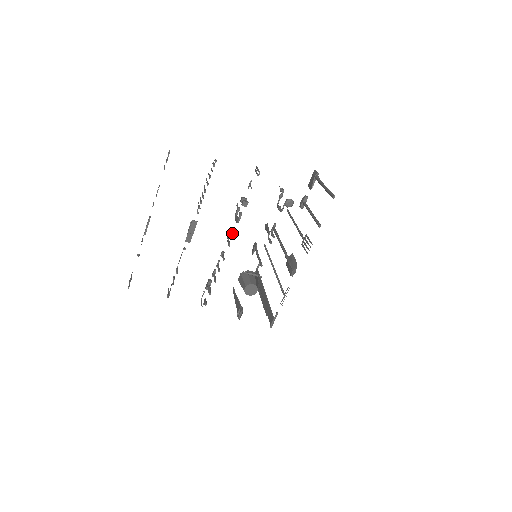
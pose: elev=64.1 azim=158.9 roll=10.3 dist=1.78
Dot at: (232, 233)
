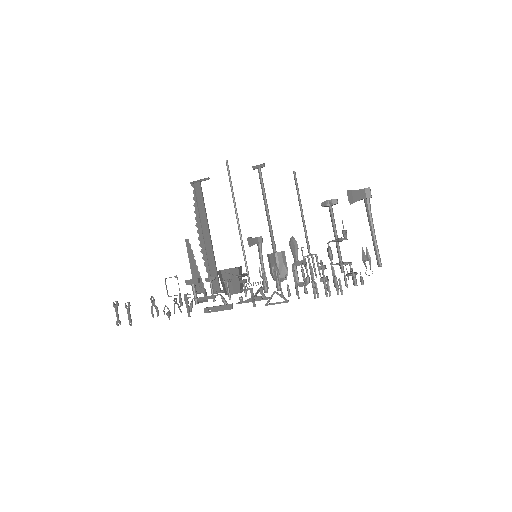
Dot at: occluded
